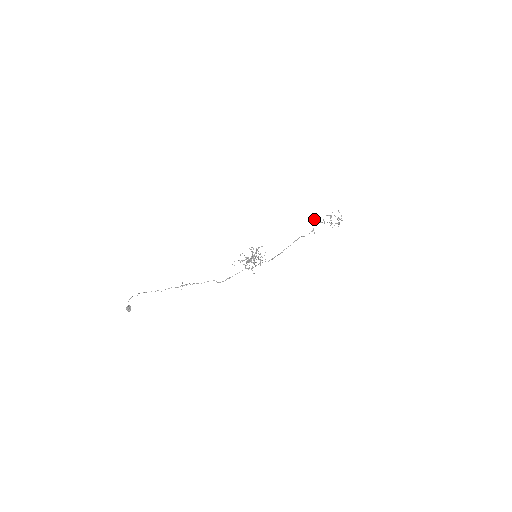
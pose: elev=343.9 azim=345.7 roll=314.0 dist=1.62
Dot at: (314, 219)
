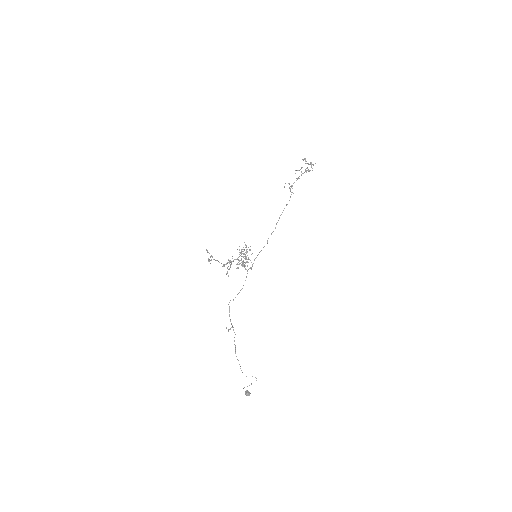
Dot at: occluded
